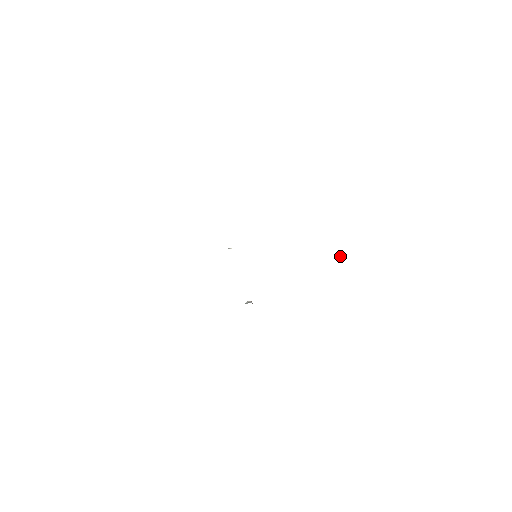
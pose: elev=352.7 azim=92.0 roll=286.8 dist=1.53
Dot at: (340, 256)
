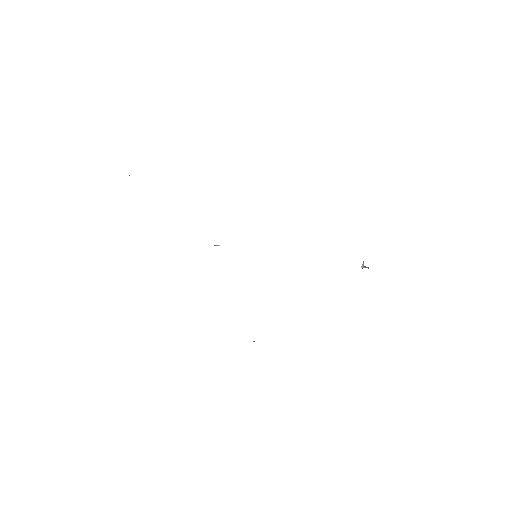
Dot at: occluded
